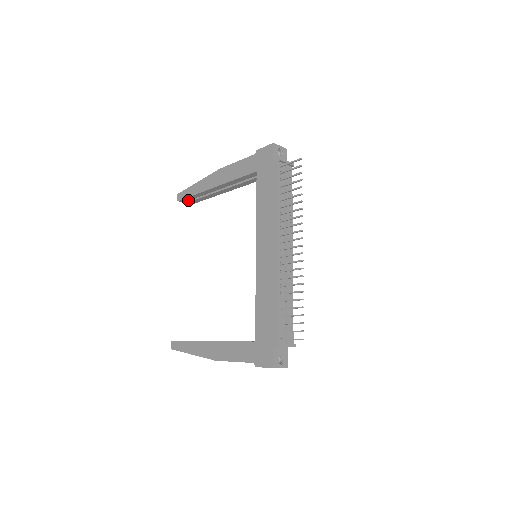
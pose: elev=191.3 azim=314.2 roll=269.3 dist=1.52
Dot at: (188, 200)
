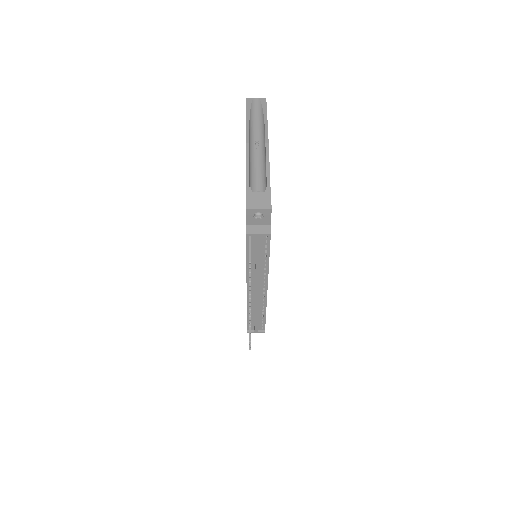
Dot at: occluded
